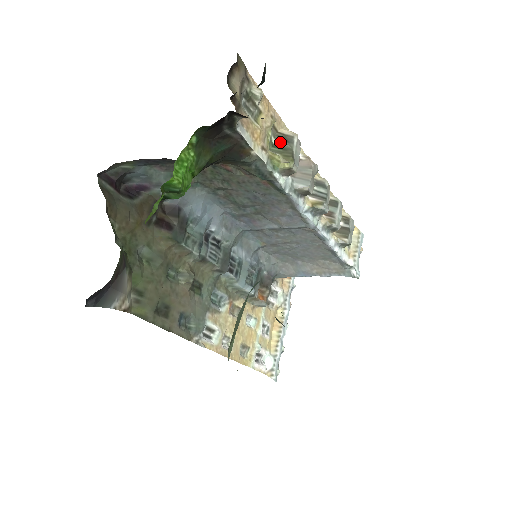
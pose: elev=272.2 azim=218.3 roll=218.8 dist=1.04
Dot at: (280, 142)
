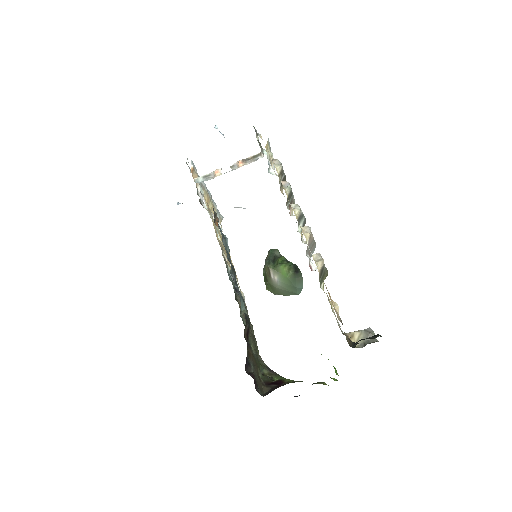
Dot at: (321, 277)
